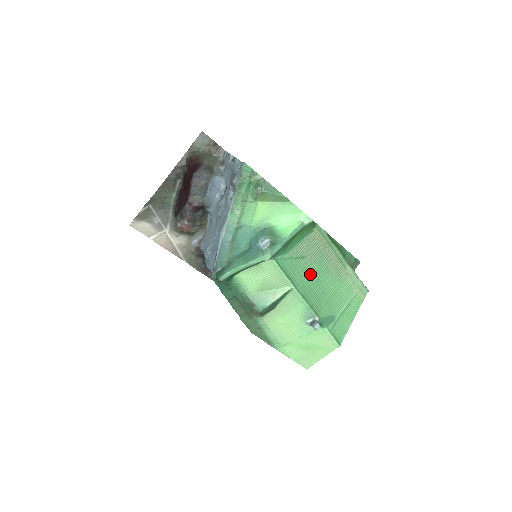
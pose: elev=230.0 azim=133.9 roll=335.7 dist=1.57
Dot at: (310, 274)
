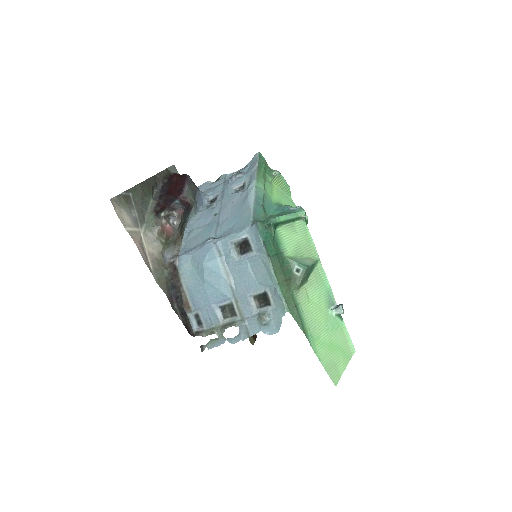
Dot at: occluded
